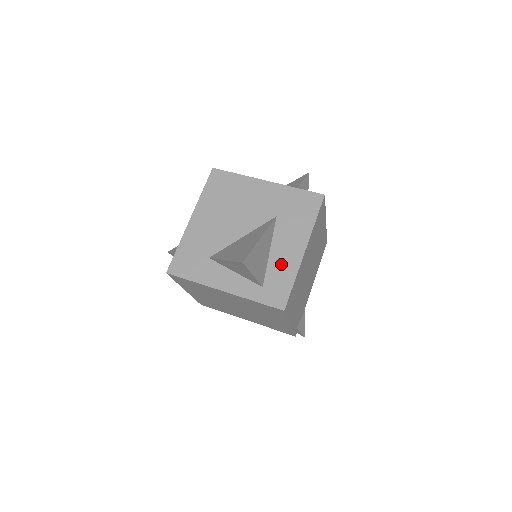
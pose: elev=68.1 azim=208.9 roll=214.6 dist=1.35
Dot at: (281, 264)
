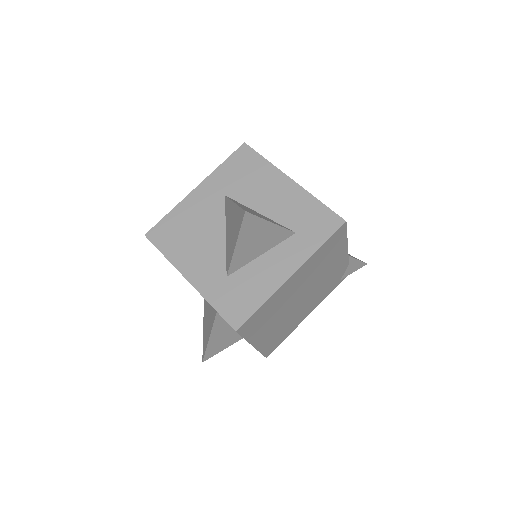
Dot at: occluded
